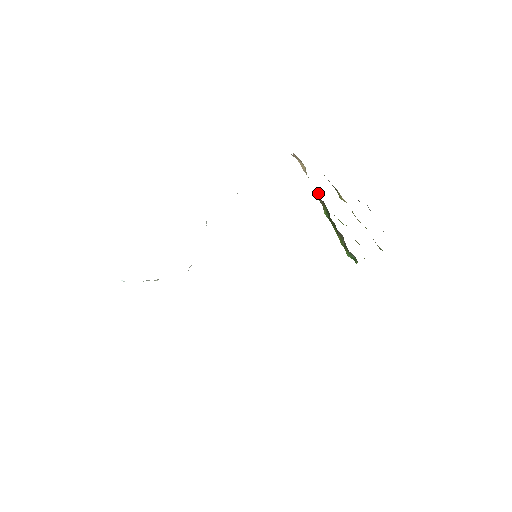
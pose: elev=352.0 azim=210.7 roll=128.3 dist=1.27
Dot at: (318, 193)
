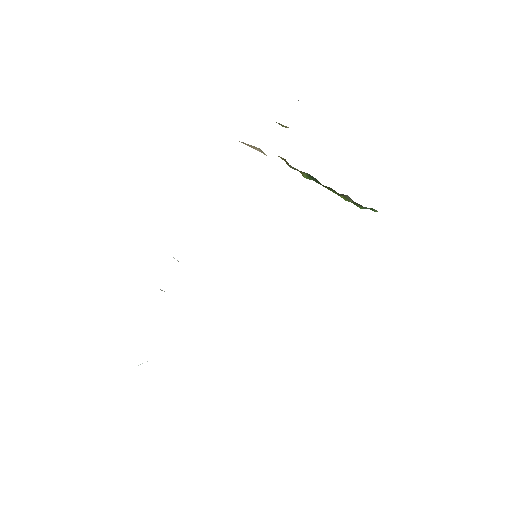
Dot at: occluded
